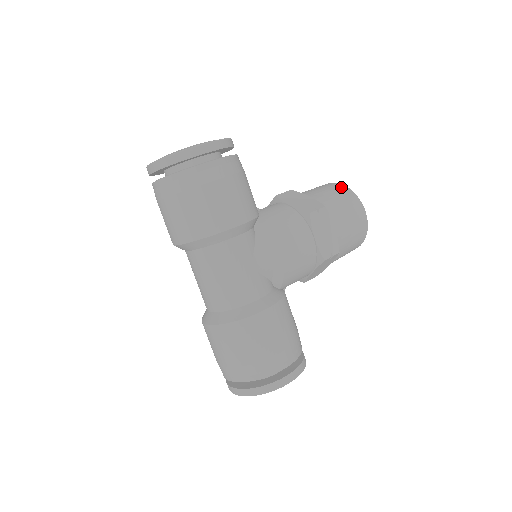
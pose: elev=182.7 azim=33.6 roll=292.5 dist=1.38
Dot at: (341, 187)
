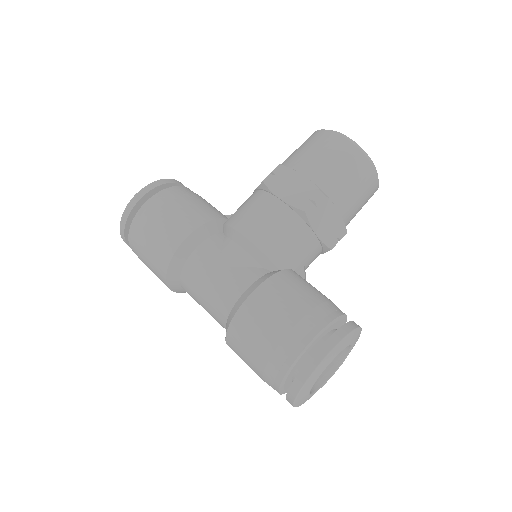
Dot at: (310, 136)
